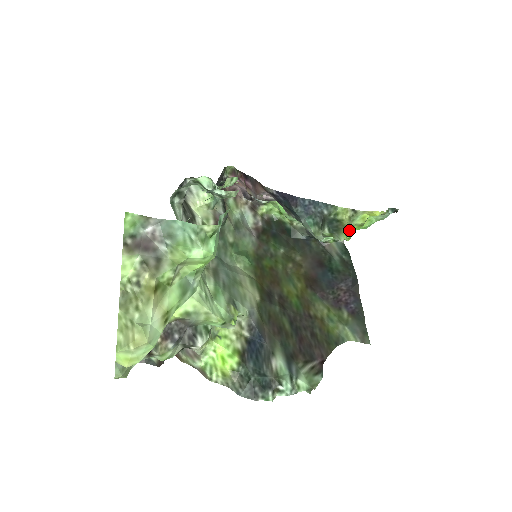
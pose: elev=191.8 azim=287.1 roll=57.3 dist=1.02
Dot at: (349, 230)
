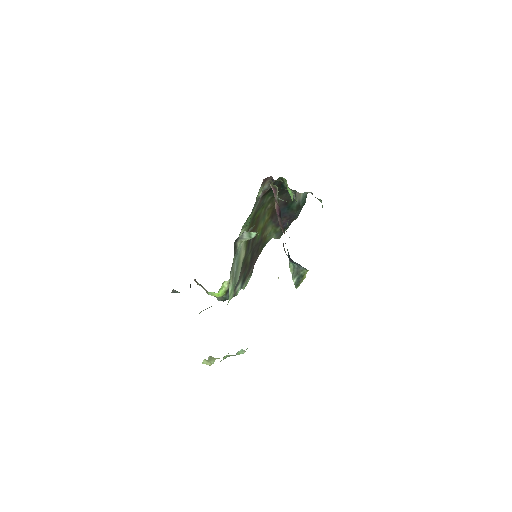
Dot at: occluded
